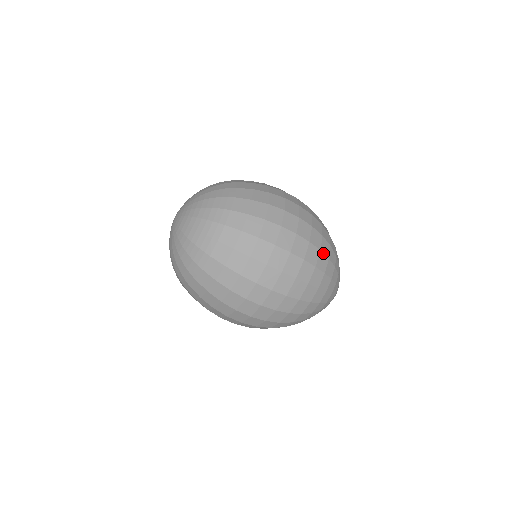
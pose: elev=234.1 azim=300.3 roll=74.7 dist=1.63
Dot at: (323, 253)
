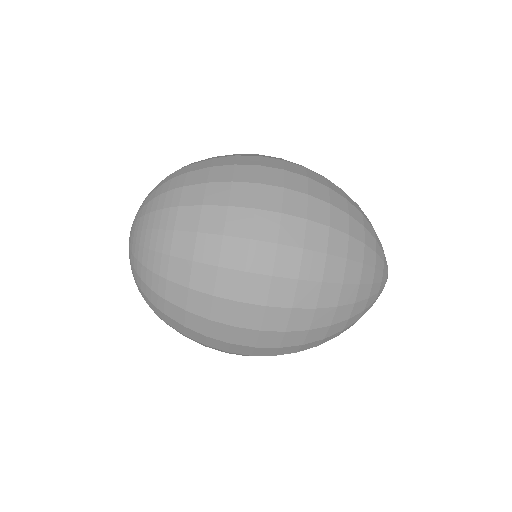
Dot at: (334, 191)
